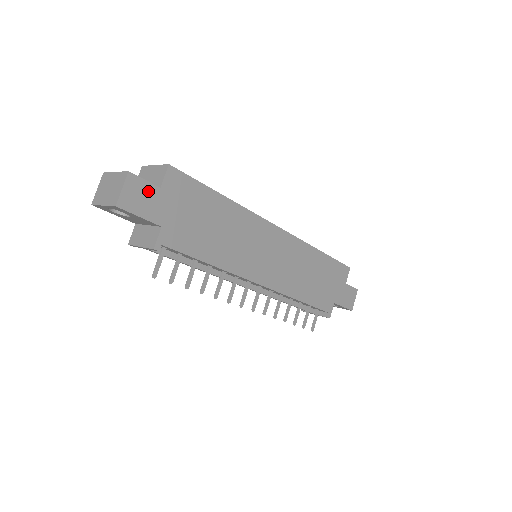
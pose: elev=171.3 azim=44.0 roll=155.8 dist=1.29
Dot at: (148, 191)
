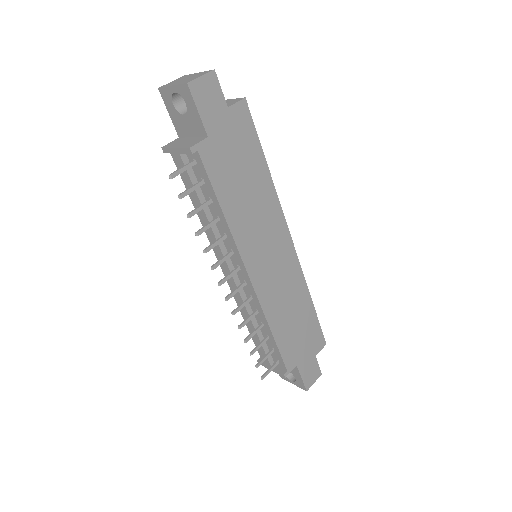
Dot at: (218, 99)
